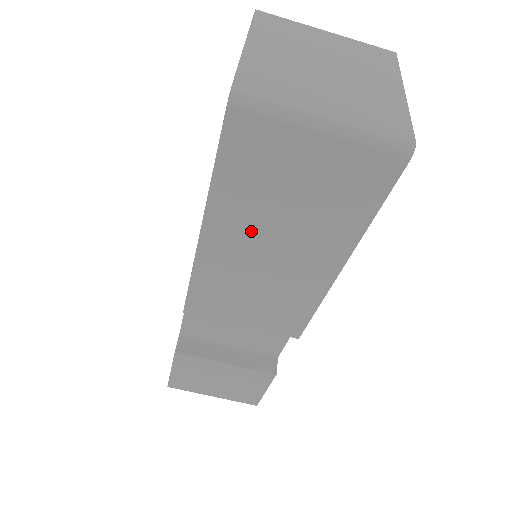
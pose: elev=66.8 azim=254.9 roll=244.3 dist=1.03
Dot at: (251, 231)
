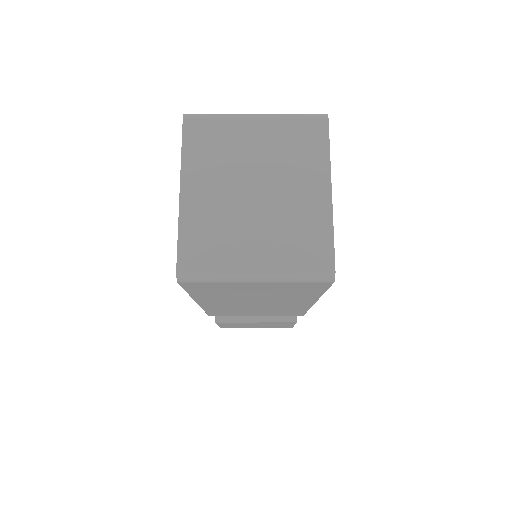
Dot at: (234, 301)
